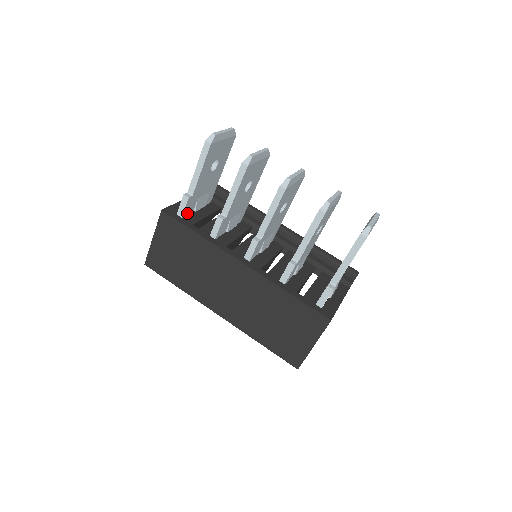
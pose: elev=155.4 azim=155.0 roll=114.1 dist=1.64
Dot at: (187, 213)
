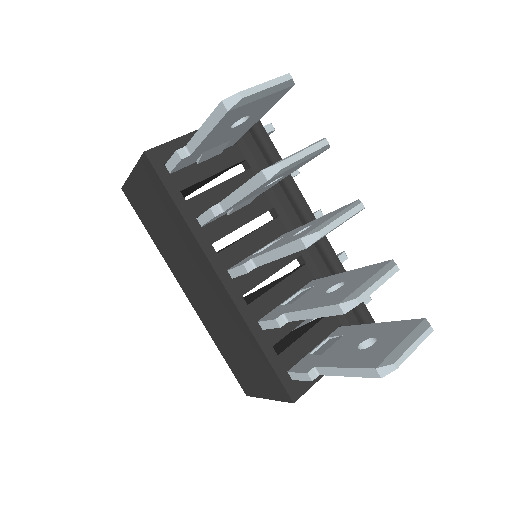
Dot at: (182, 166)
